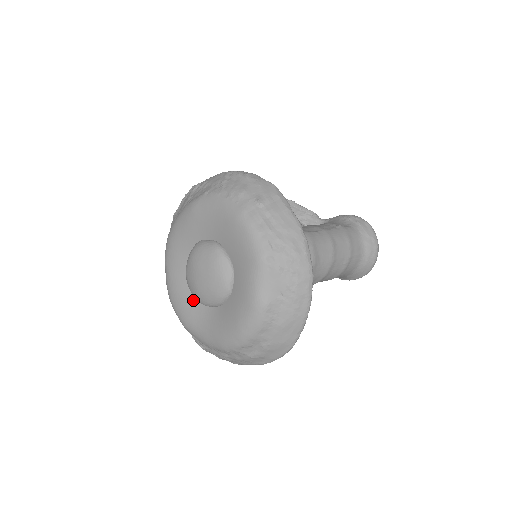
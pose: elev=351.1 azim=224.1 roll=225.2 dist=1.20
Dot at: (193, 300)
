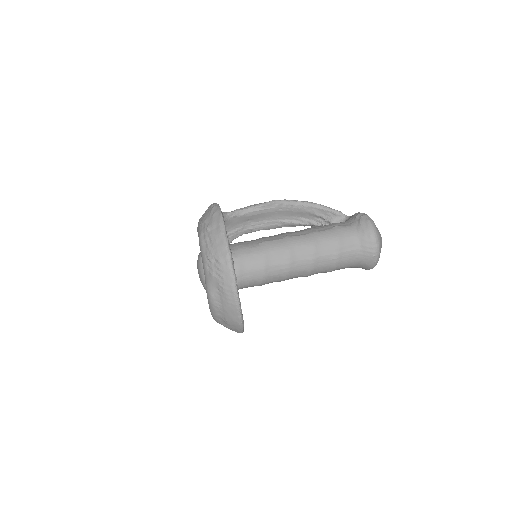
Dot at: occluded
